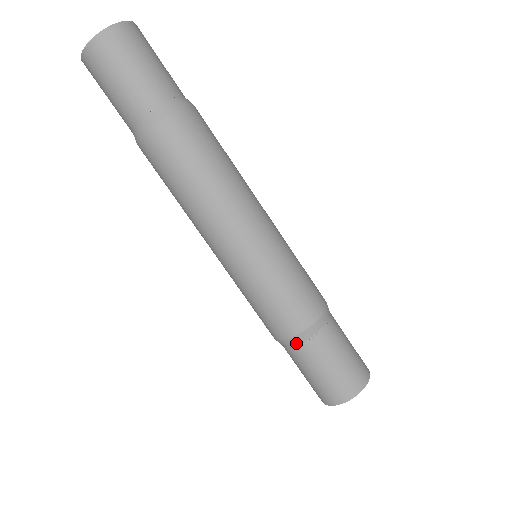
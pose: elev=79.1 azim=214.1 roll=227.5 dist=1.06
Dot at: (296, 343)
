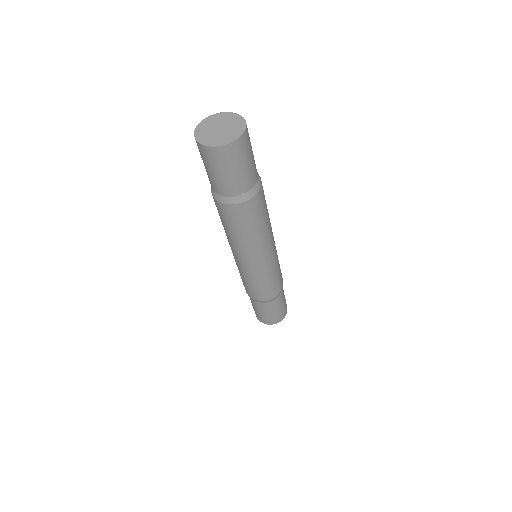
Dot at: (272, 300)
